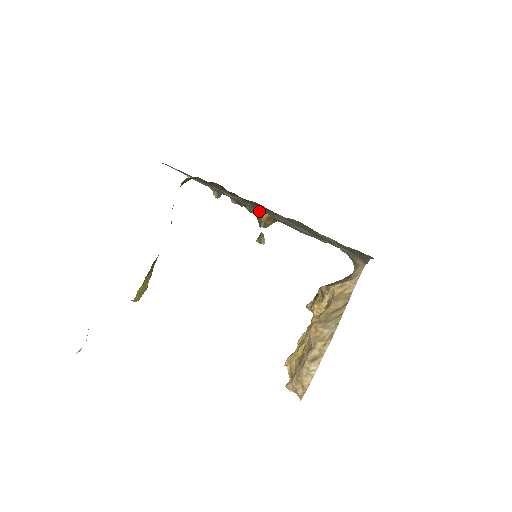
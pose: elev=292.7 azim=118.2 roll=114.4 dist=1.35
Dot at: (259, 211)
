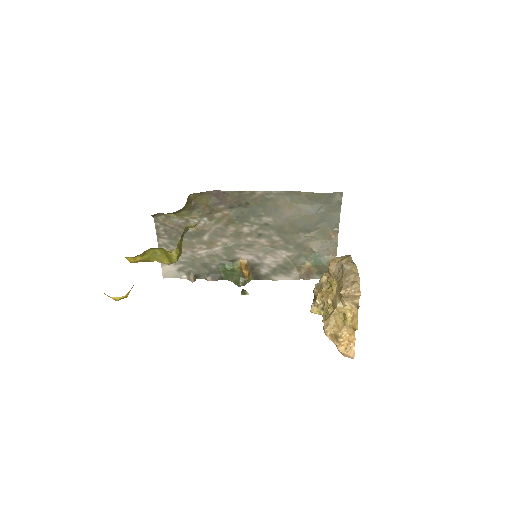
Dot at: (237, 262)
